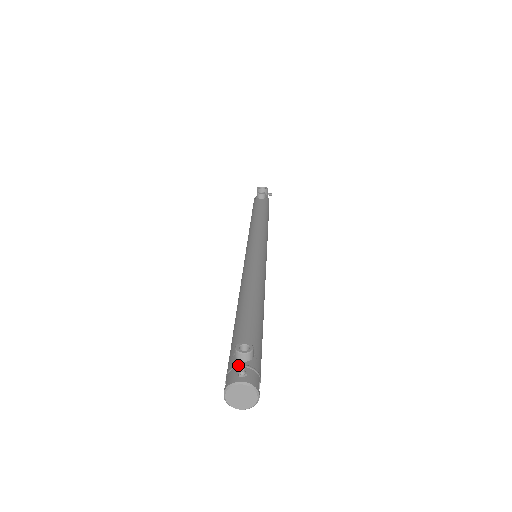
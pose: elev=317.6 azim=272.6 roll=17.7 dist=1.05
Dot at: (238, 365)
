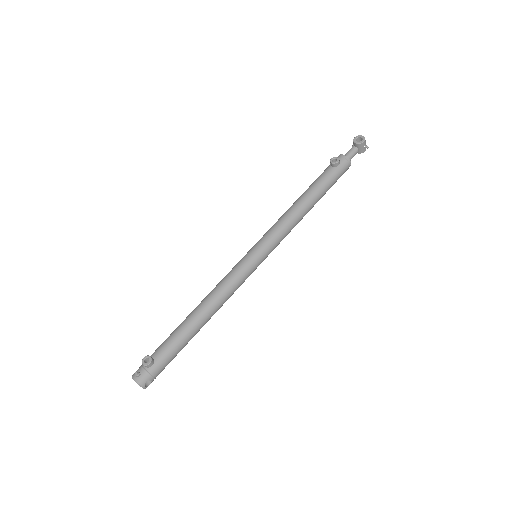
Dot at: (142, 367)
